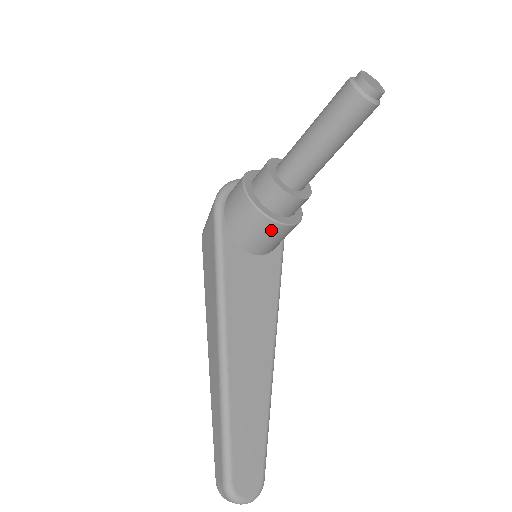
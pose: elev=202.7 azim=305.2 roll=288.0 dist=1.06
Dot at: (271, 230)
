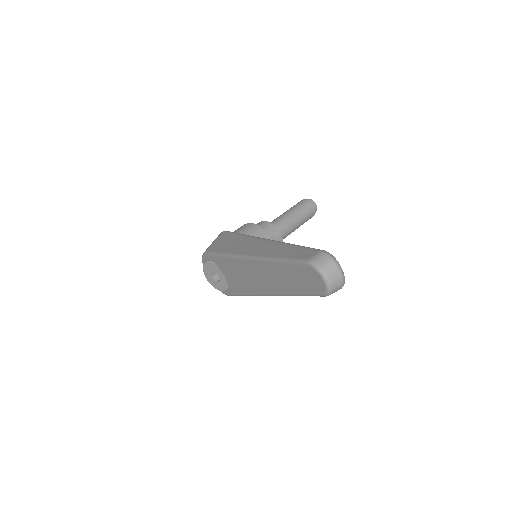
Dot at: occluded
